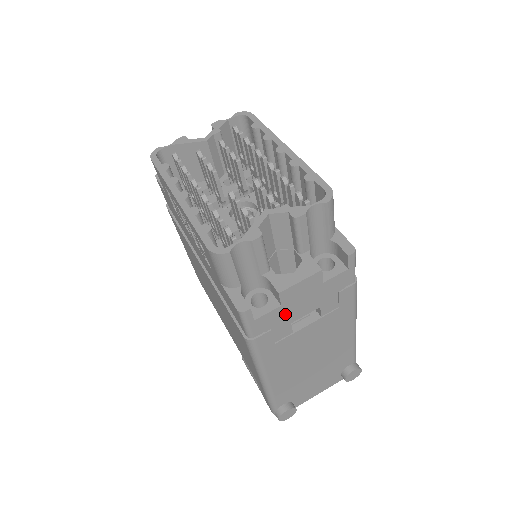
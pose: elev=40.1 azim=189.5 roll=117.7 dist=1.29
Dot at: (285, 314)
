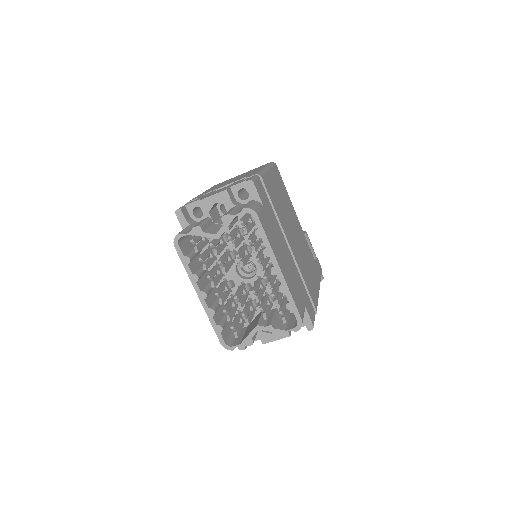
Dot at: occluded
